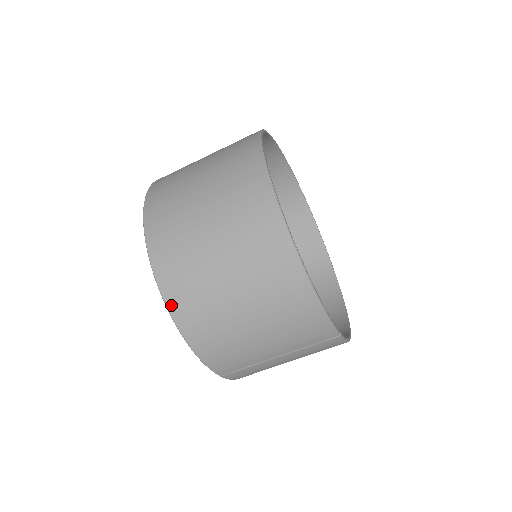
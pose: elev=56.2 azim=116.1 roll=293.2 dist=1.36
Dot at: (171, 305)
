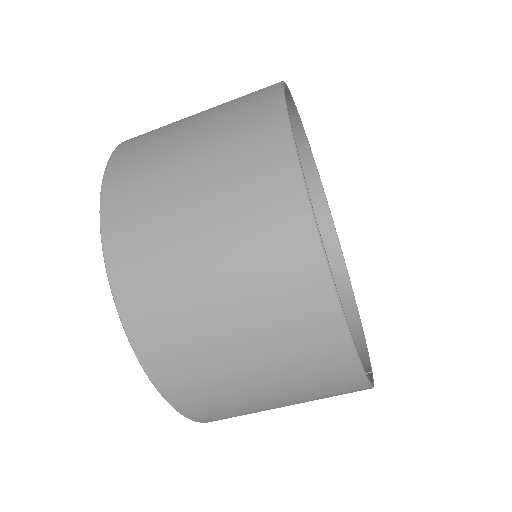
Dot at: (180, 407)
